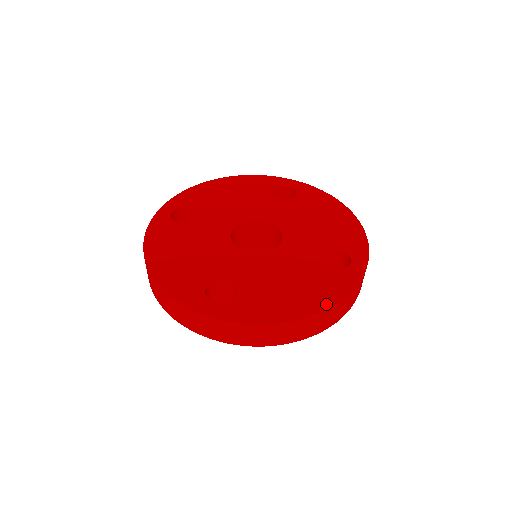
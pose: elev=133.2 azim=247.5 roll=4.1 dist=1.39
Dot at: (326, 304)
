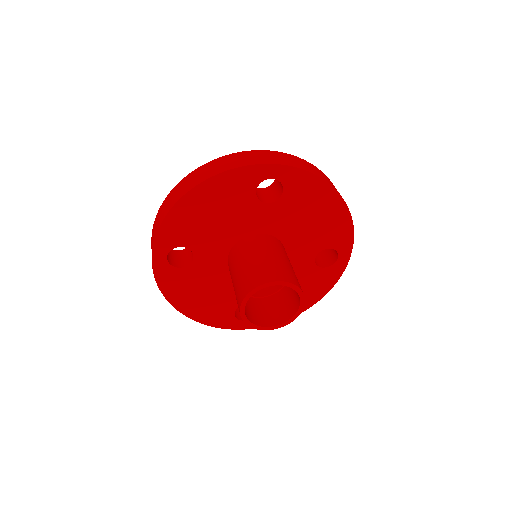
Dot at: occluded
